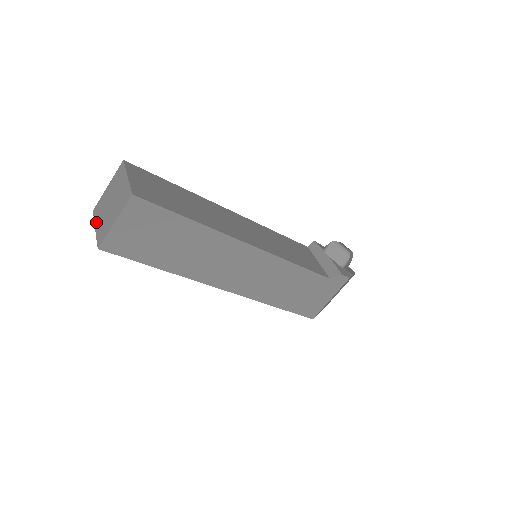
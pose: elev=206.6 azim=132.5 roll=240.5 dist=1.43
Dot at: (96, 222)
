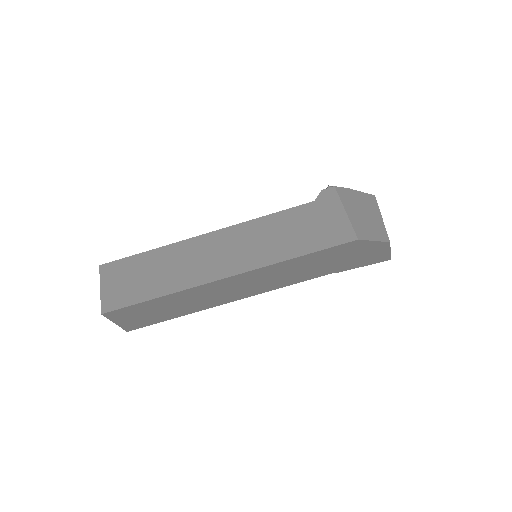
Dot at: occluded
